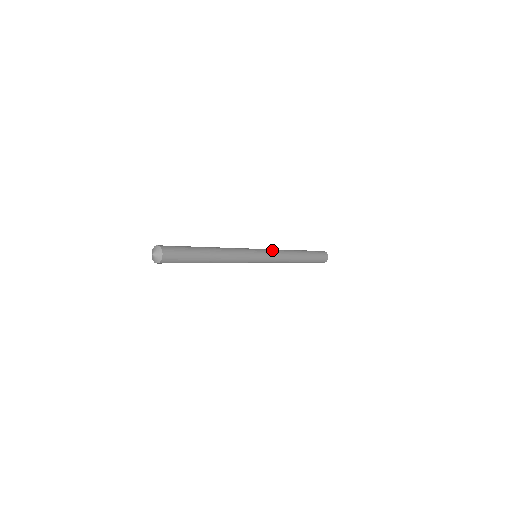
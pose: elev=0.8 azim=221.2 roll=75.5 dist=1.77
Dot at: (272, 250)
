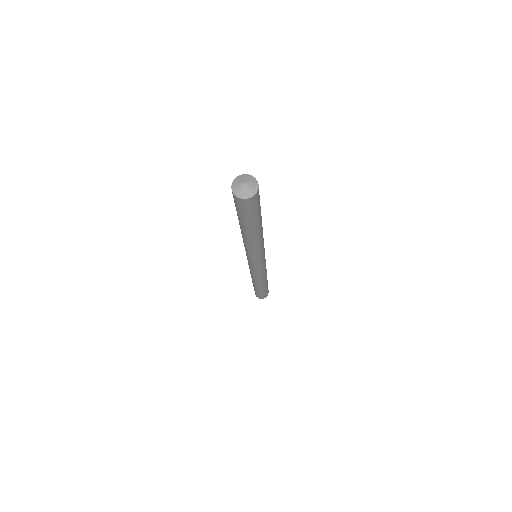
Dot at: occluded
